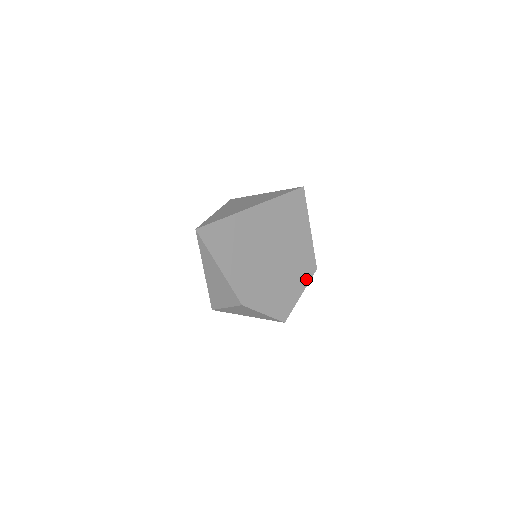
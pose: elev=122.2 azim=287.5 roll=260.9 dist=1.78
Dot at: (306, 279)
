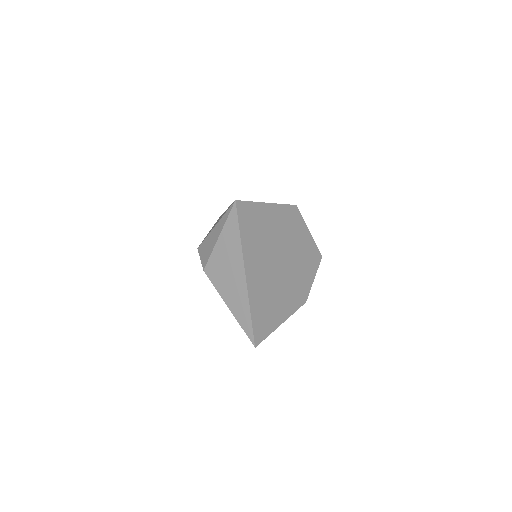
Dot at: (301, 222)
